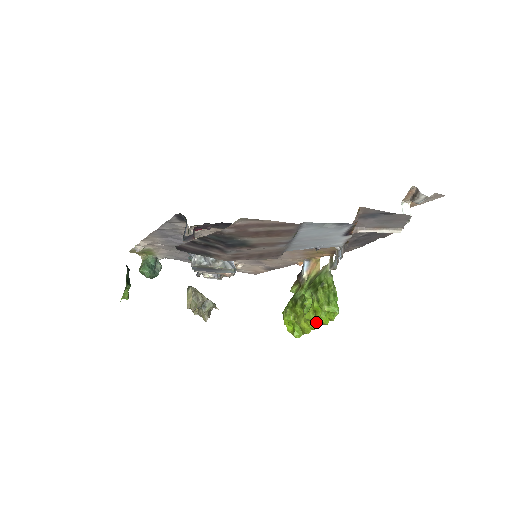
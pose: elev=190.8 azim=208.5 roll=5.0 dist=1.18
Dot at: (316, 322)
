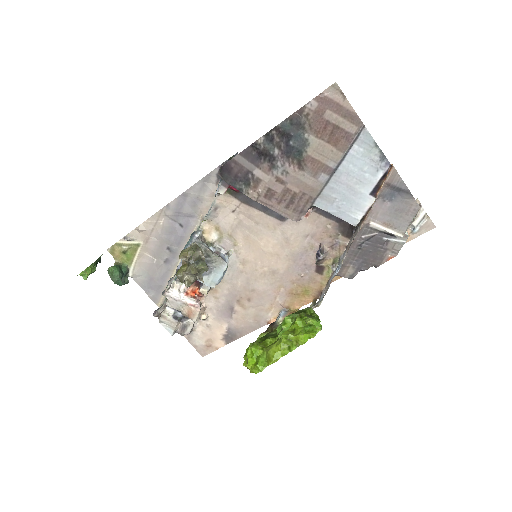
Dot at: (291, 344)
